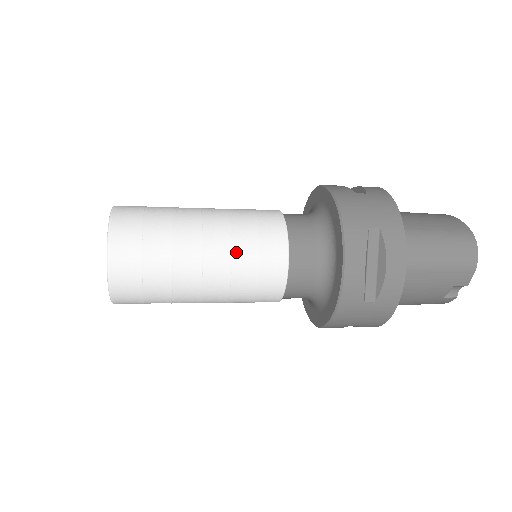
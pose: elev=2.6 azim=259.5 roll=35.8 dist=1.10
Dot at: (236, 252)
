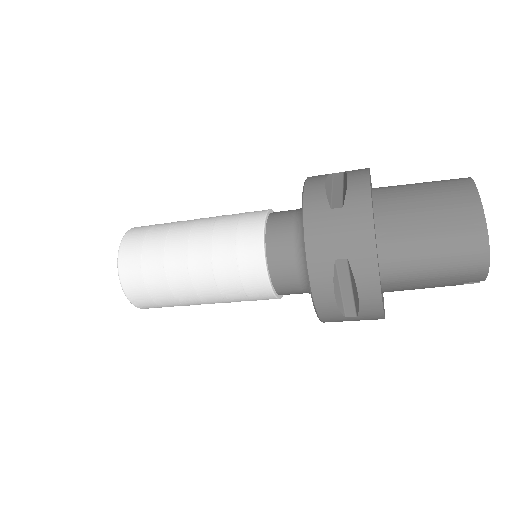
Dot at: (220, 280)
